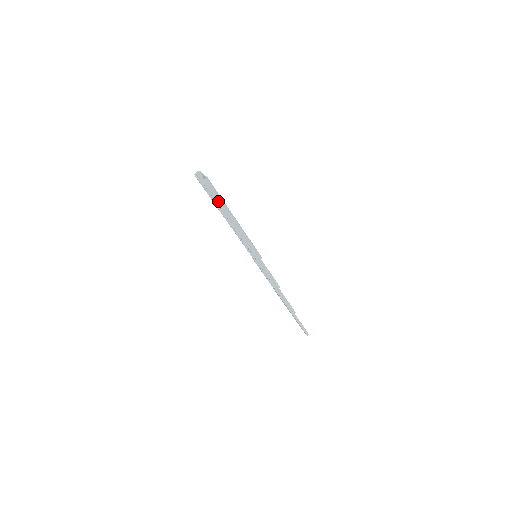
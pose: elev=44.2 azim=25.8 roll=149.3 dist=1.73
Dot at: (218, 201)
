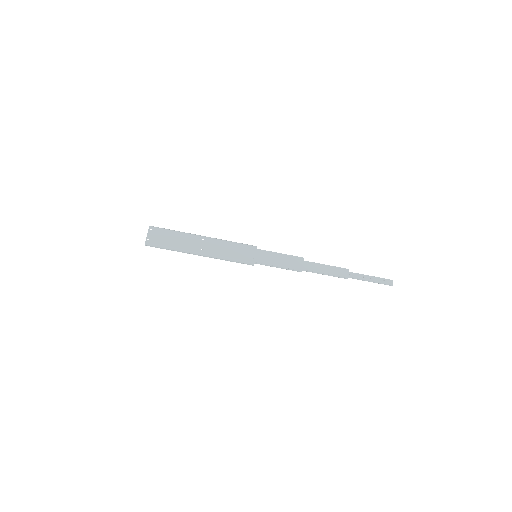
Dot at: (170, 249)
